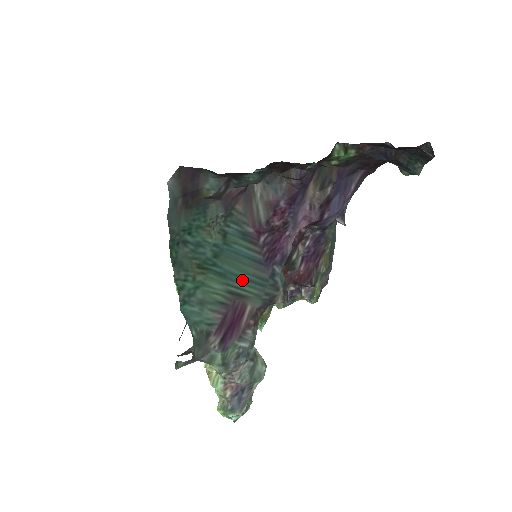
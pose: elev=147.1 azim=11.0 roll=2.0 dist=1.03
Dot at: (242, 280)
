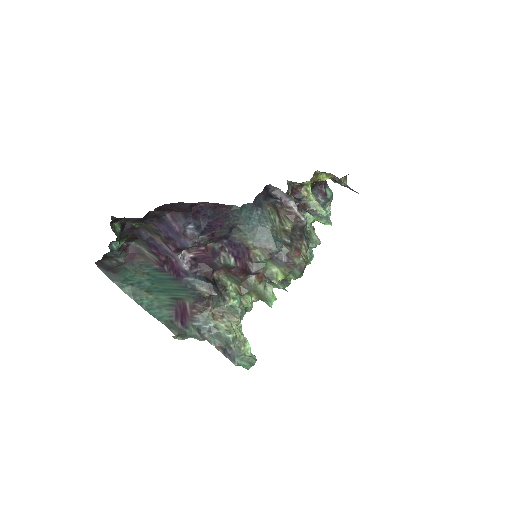
Dot at: (174, 291)
